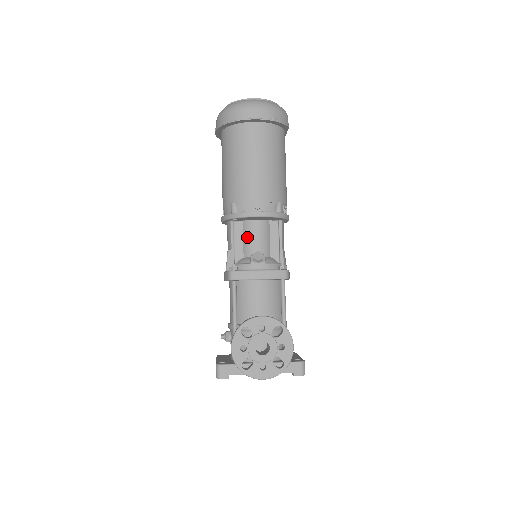
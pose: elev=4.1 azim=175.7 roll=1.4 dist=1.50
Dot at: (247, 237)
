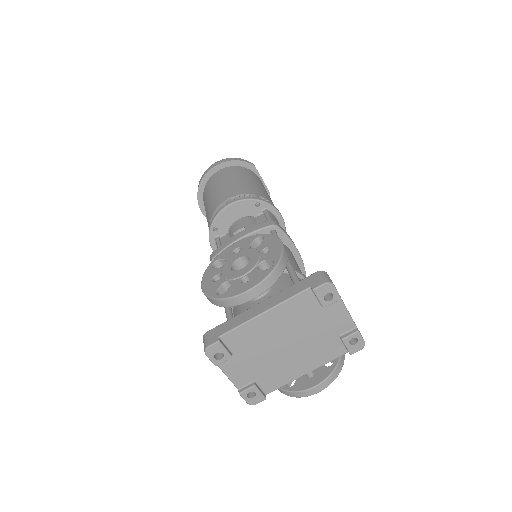
Dot at: occluded
